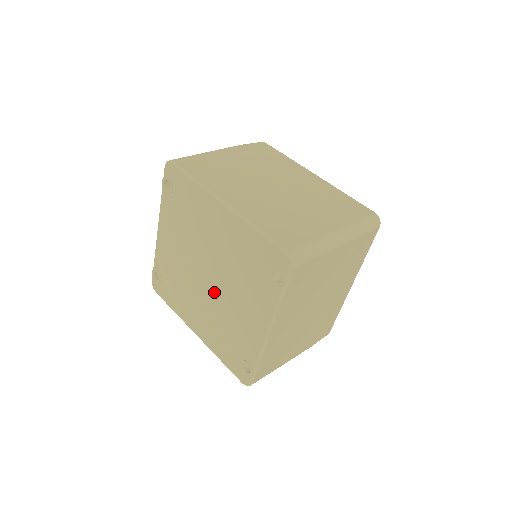
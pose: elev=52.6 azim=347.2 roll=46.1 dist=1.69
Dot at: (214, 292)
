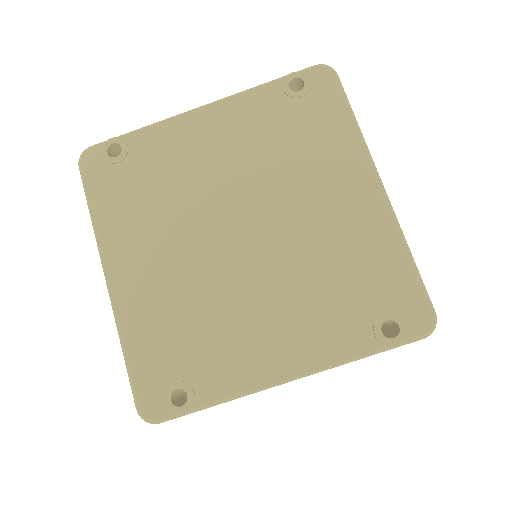
Dot at: (231, 259)
